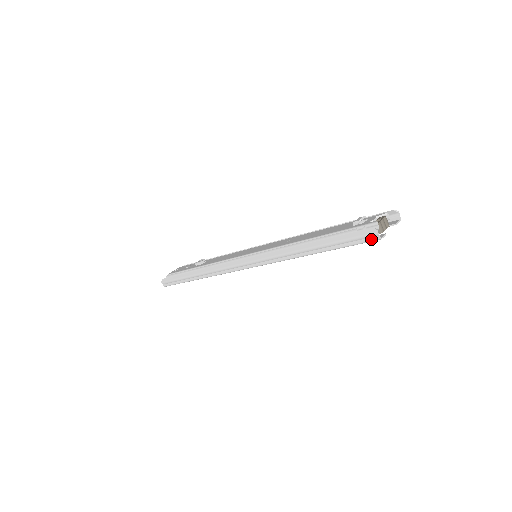
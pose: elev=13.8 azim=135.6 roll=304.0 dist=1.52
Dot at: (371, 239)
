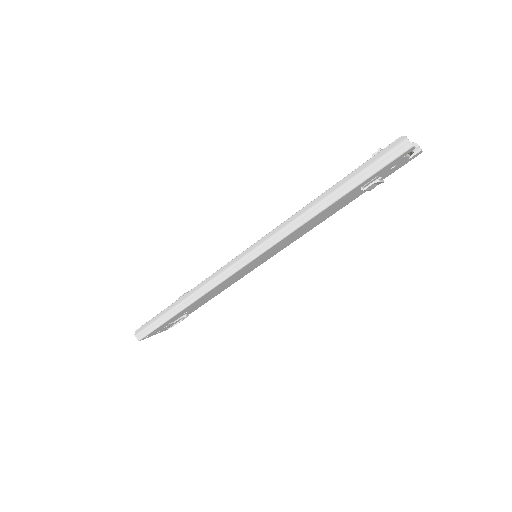
Dot at: (401, 150)
